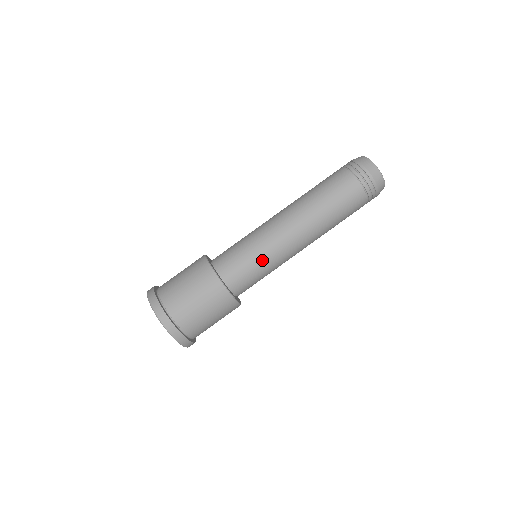
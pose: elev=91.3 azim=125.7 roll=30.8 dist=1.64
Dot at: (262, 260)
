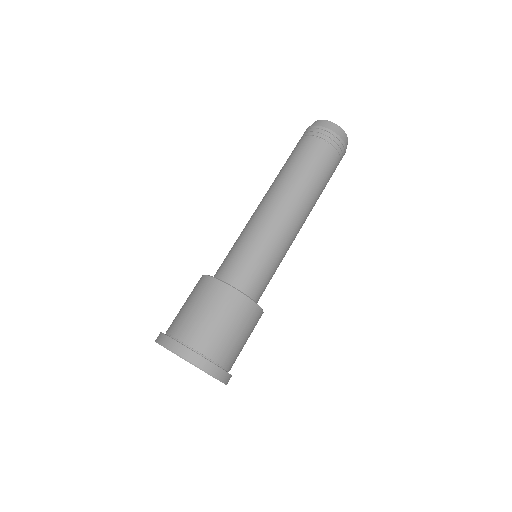
Dot at: (252, 243)
